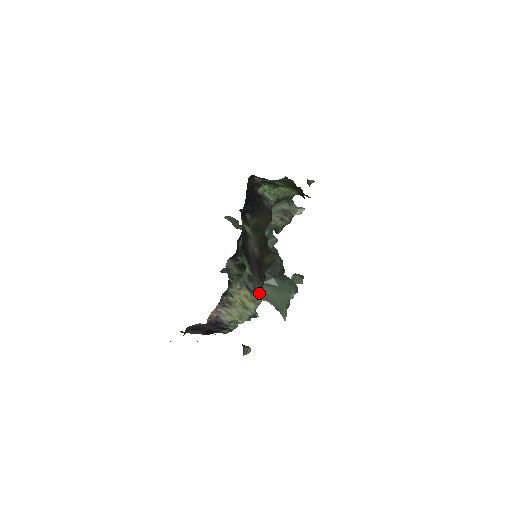
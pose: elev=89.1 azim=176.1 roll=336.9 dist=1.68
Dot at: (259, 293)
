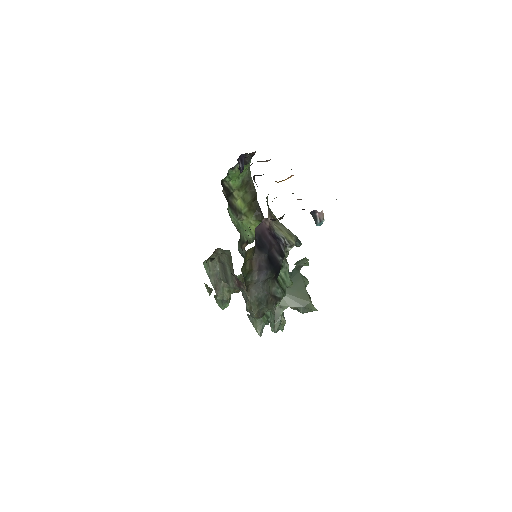
Dot at: occluded
